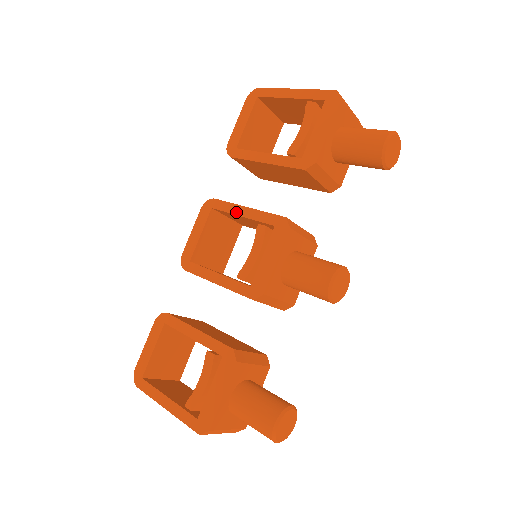
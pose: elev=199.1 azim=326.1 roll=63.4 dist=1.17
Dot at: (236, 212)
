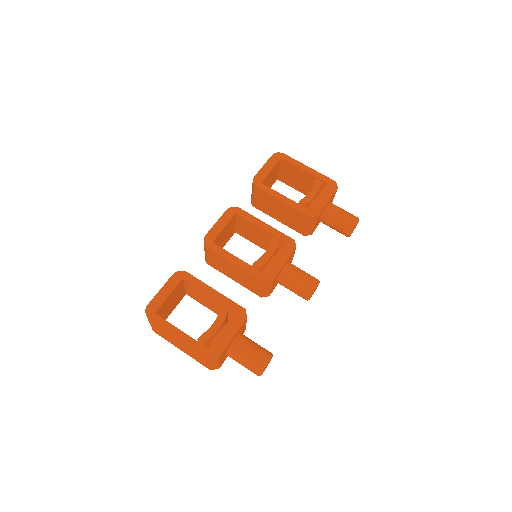
Dot at: (257, 223)
